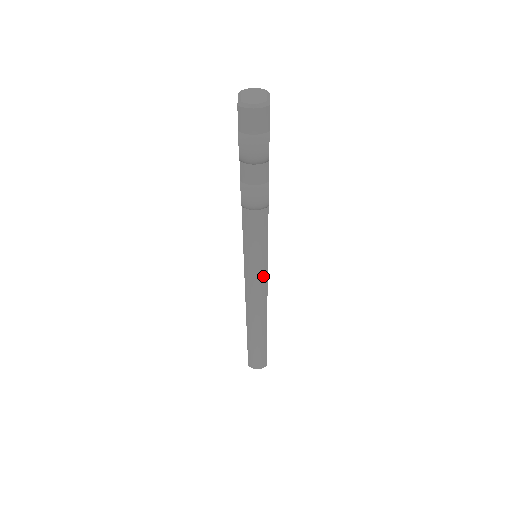
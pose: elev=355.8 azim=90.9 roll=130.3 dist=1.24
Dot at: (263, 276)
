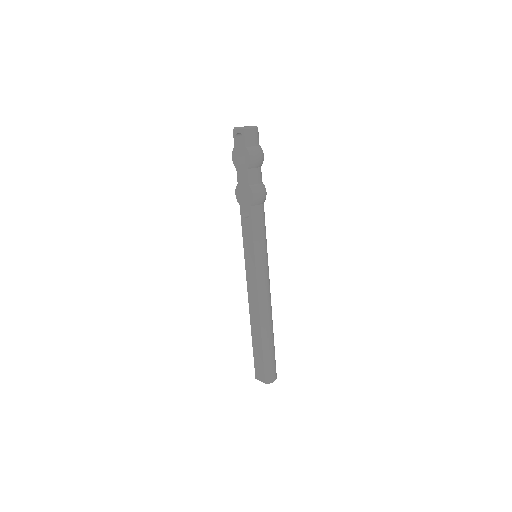
Dot at: (268, 267)
